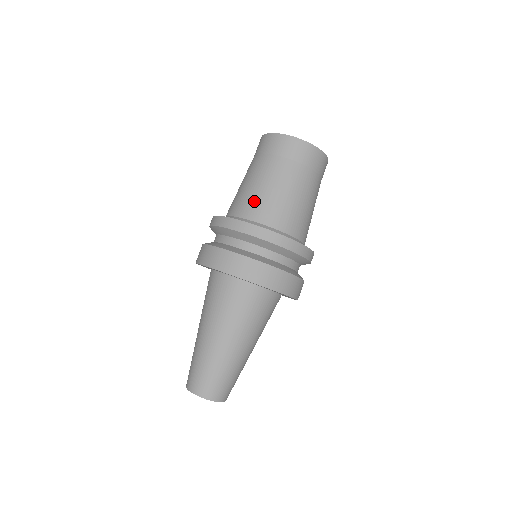
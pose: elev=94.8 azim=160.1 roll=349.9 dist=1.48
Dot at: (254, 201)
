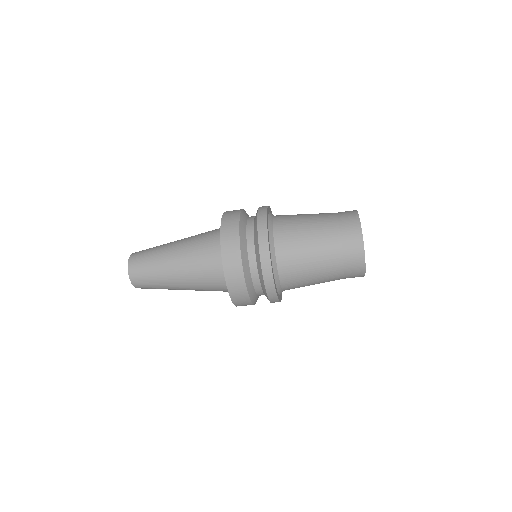
Dot at: occluded
